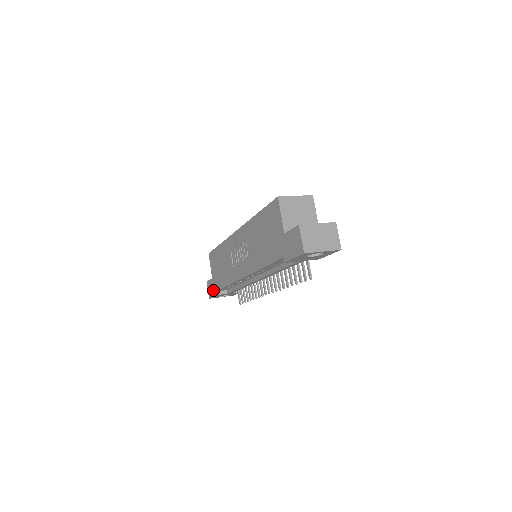
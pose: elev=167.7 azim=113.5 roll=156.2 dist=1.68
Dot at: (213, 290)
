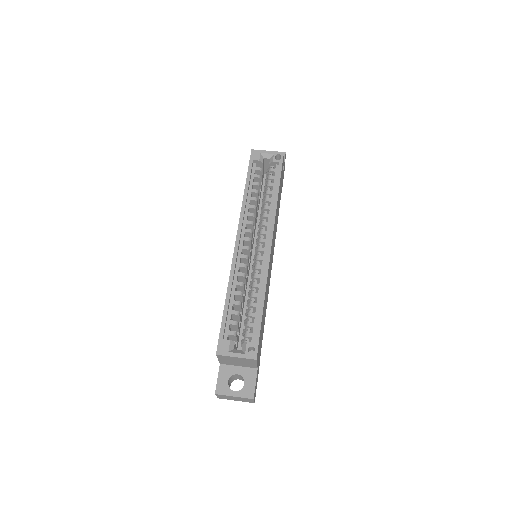
Dot at: occluded
